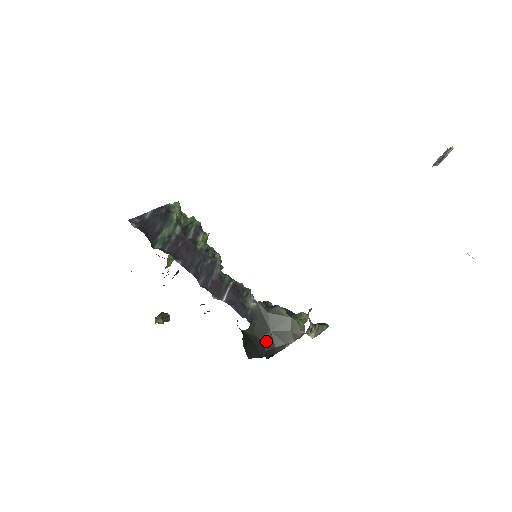
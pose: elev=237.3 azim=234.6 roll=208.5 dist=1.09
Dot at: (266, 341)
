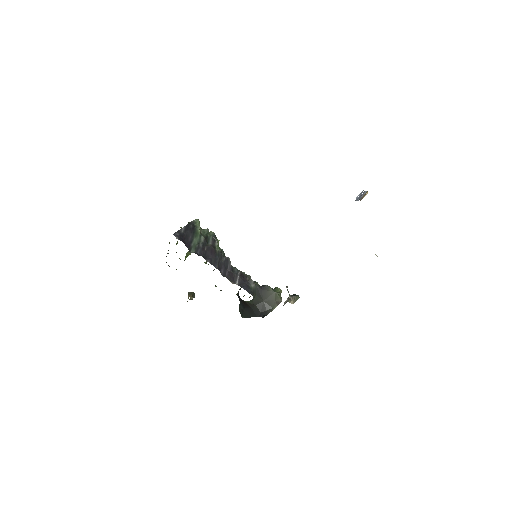
Dot at: (260, 307)
